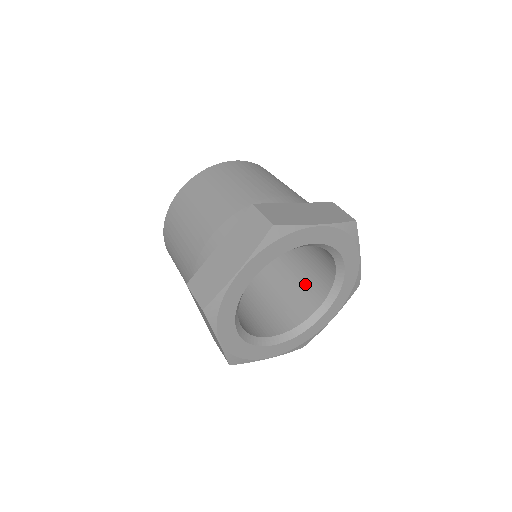
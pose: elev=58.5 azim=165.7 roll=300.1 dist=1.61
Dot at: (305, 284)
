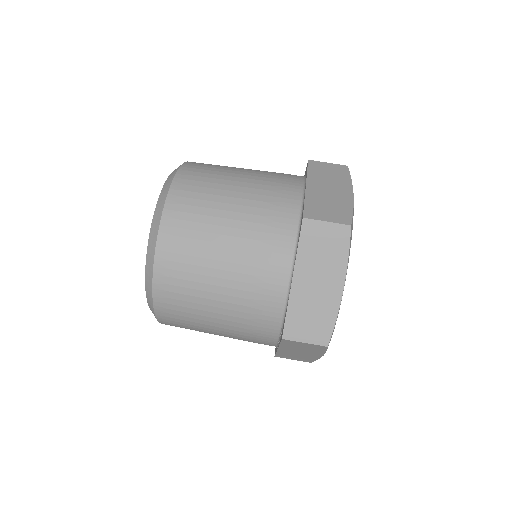
Dot at: occluded
